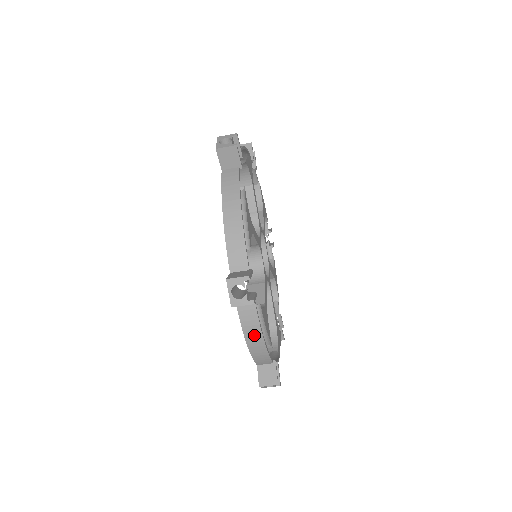
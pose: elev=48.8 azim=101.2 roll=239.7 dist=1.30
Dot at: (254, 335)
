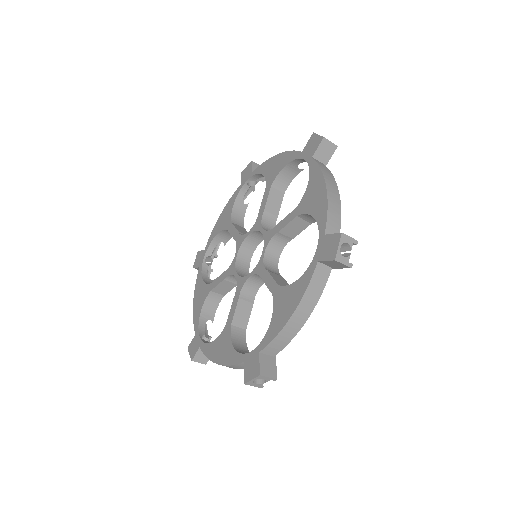
Dot at: (306, 307)
